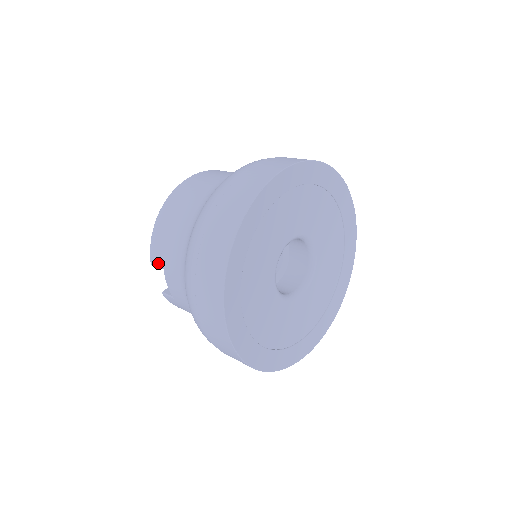
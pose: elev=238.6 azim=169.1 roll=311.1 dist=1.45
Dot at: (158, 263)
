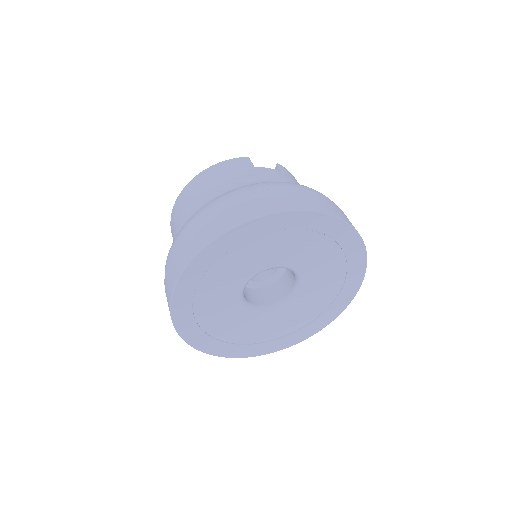
Dot at: occluded
